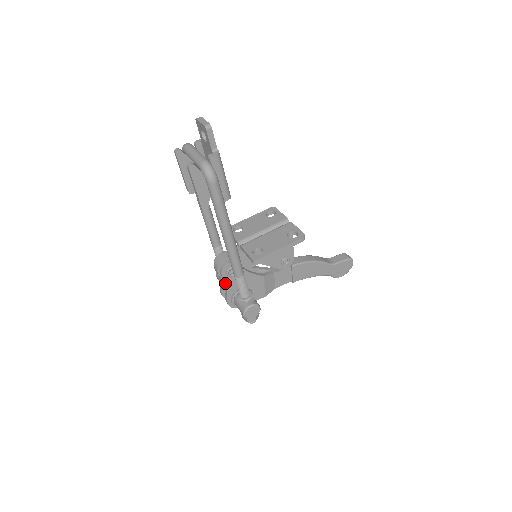
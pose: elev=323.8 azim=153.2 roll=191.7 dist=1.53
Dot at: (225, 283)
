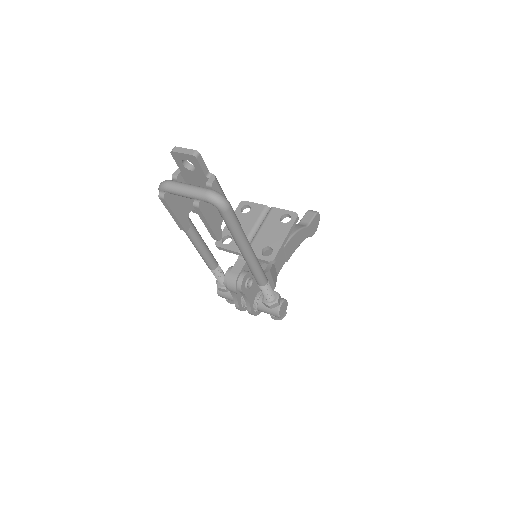
Dot at: (246, 297)
